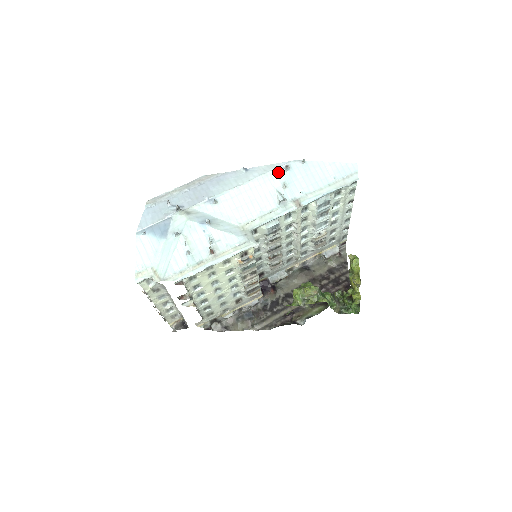
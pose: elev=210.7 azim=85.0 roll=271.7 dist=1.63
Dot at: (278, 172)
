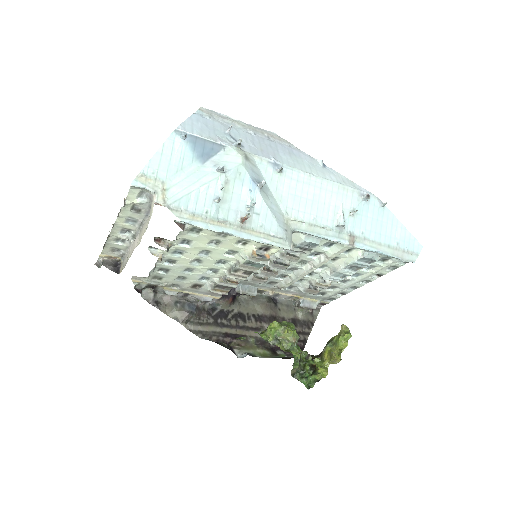
Dot at: (355, 194)
